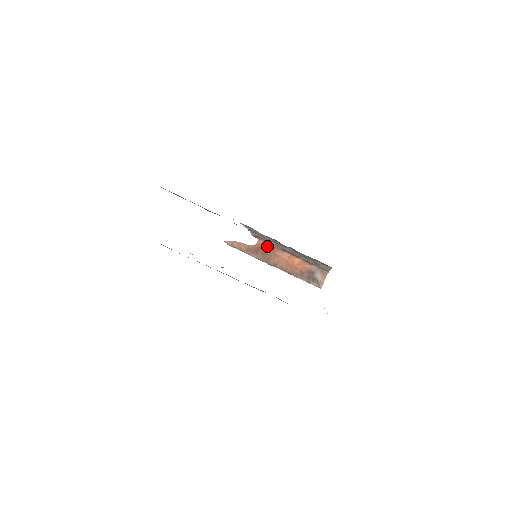
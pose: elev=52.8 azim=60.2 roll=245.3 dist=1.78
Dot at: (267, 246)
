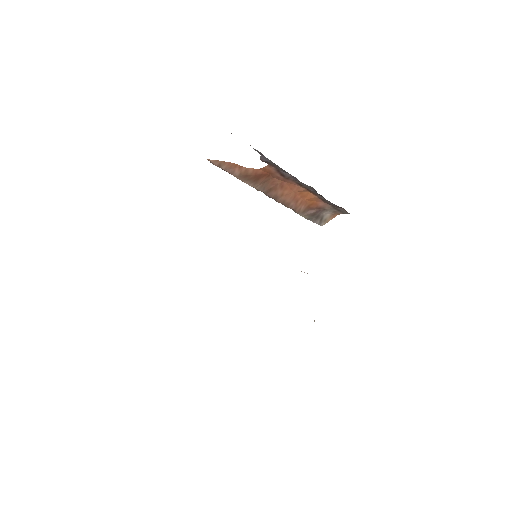
Dot at: (277, 174)
